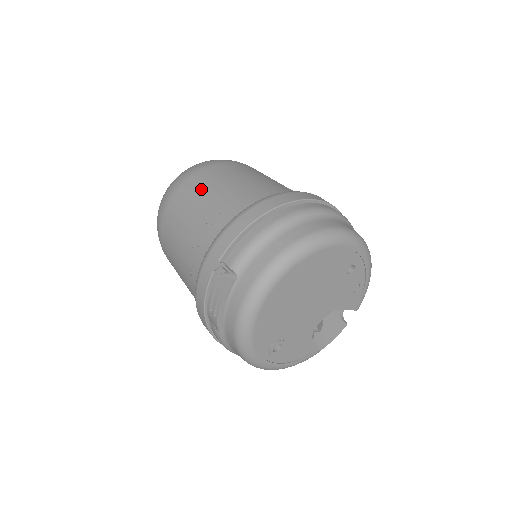
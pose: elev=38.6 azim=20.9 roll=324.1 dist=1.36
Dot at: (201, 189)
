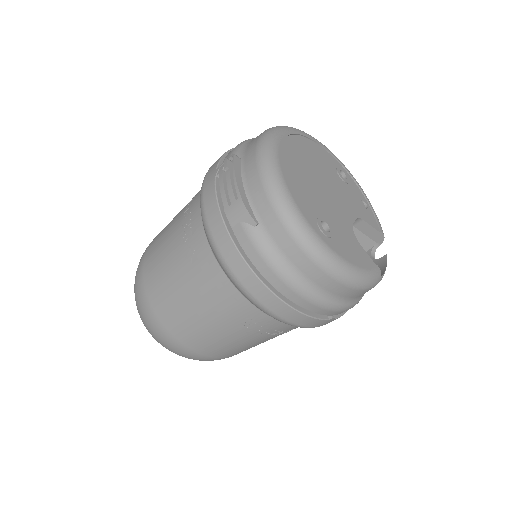
Dot at: occluded
